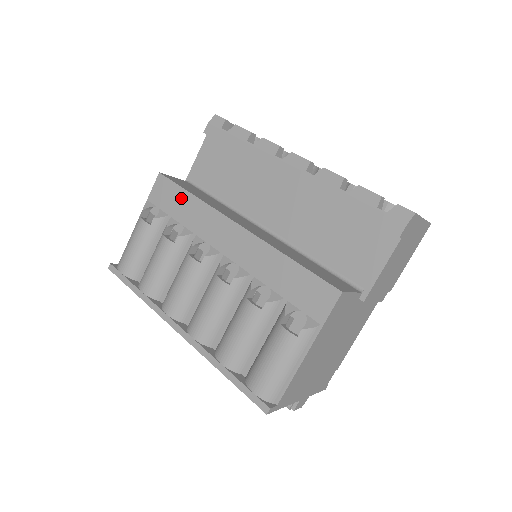
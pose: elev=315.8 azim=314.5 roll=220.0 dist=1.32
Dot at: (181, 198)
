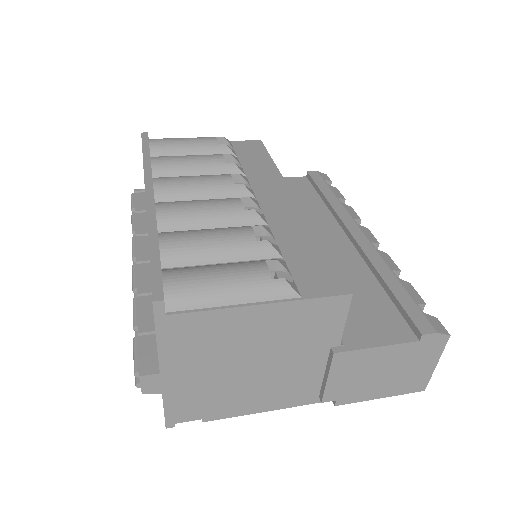
Dot at: (262, 158)
